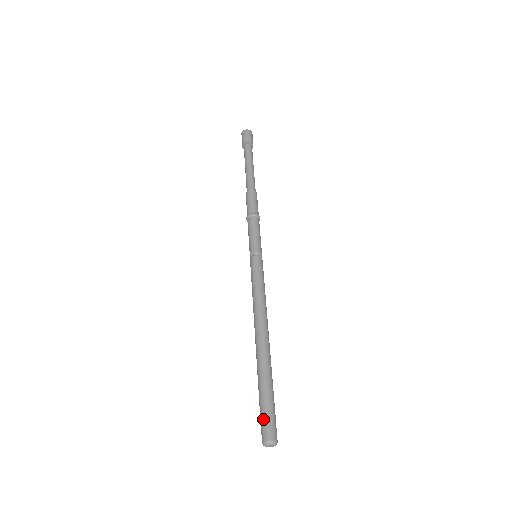
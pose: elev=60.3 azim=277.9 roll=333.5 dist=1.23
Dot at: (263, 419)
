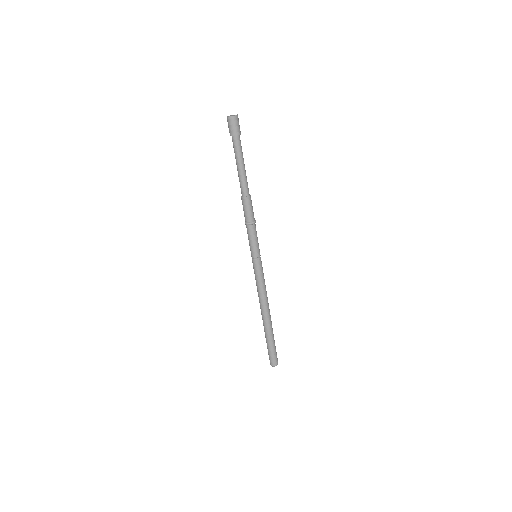
Dot at: (270, 357)
